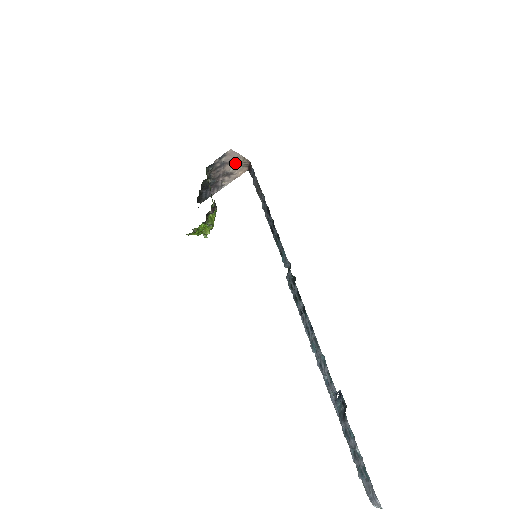
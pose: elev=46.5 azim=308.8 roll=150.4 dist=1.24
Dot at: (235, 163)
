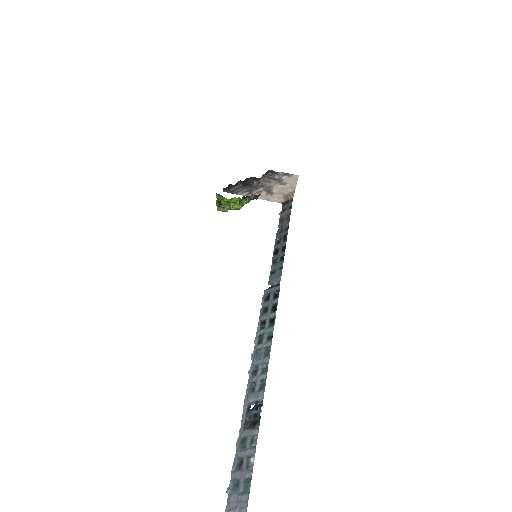
Dot at: (284, 189)
